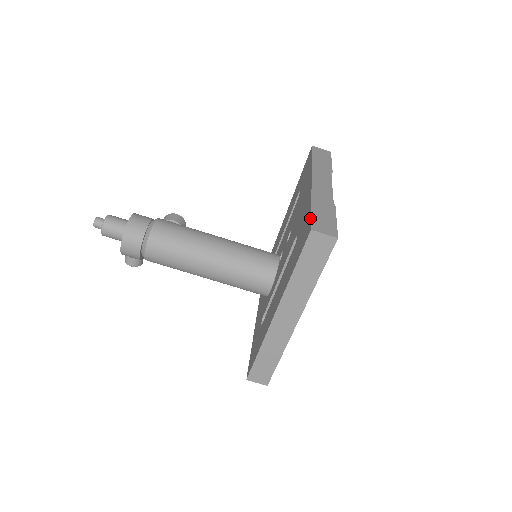
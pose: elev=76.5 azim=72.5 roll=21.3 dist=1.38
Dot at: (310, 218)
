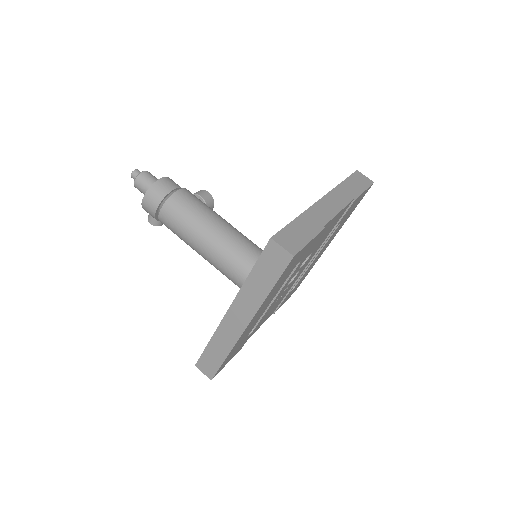
Dot at: (282, 228)
